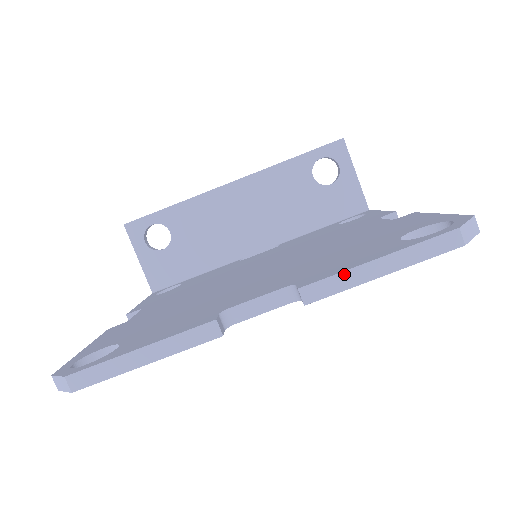
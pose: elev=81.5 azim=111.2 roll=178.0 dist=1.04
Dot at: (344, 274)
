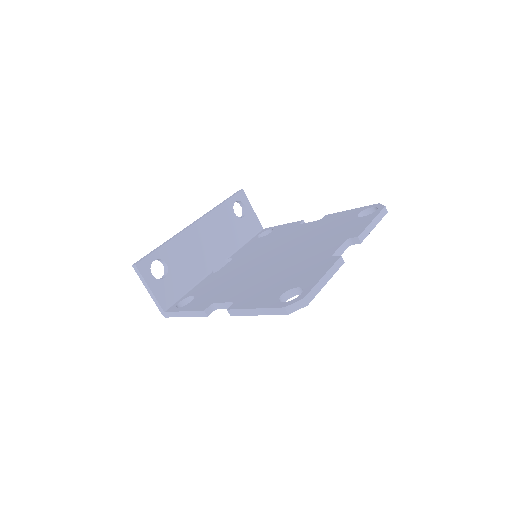
Dot at: (367, 228)
